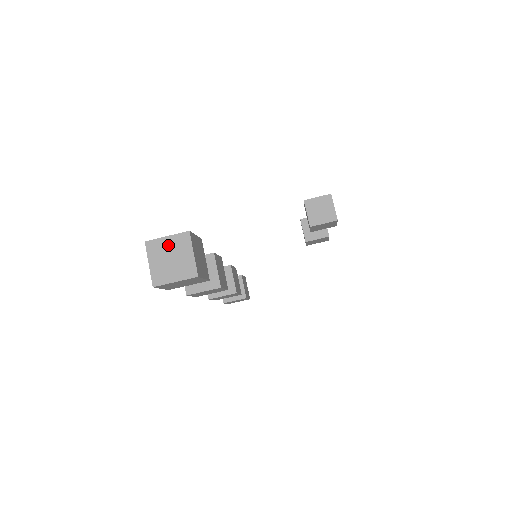
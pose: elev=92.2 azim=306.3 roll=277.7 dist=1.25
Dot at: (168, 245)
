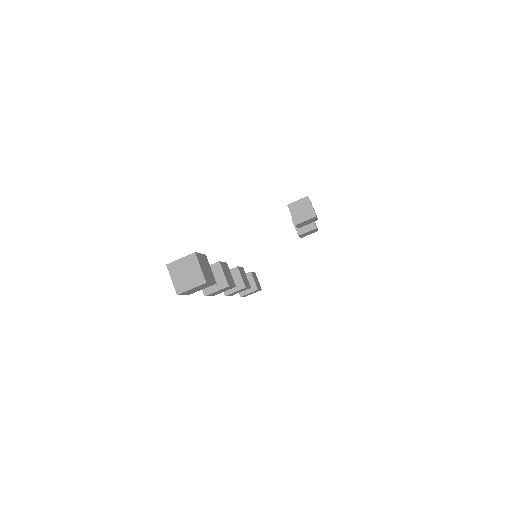
Dot at: (182, 264)
